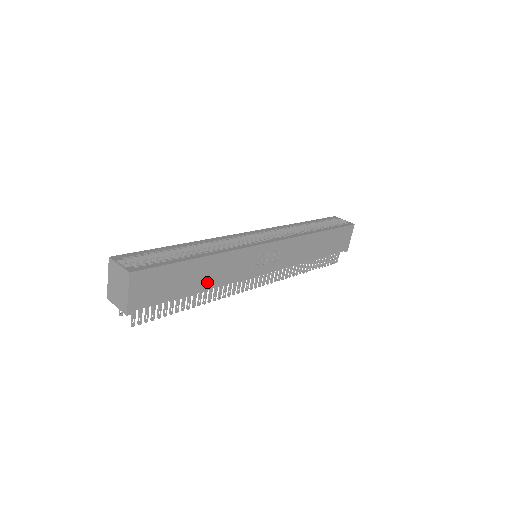
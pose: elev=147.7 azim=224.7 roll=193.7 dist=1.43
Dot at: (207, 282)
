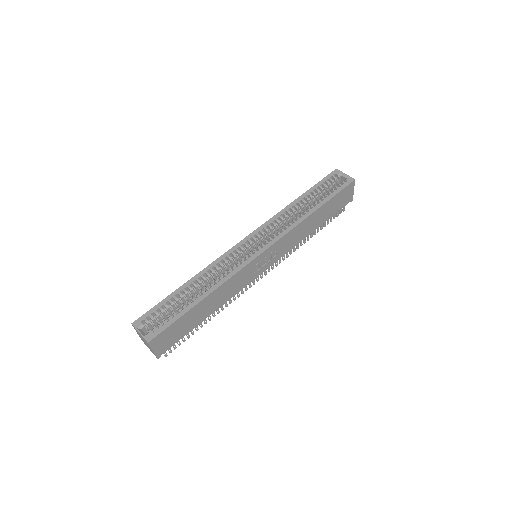
Dot at: (214, 307)
